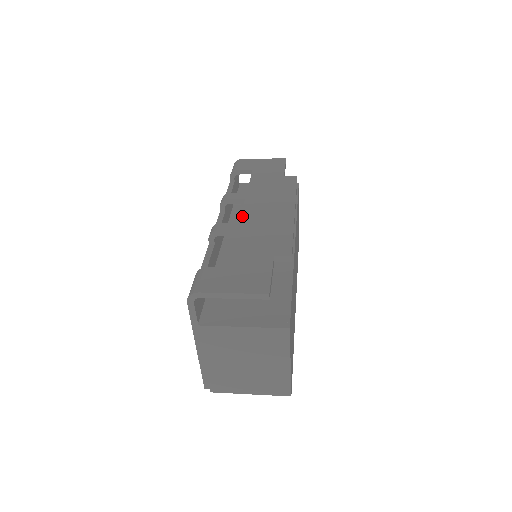
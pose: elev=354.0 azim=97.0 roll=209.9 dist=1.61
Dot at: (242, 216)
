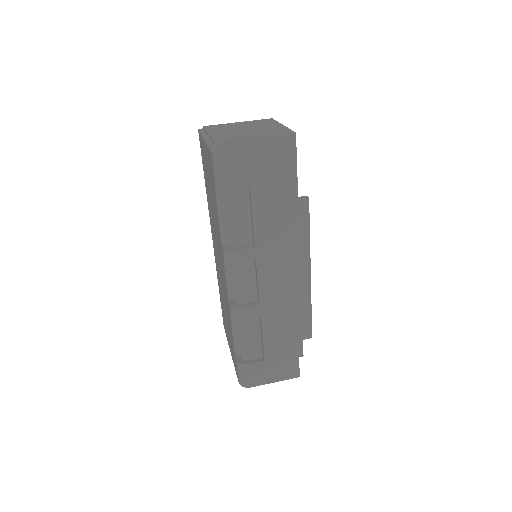
Dot at: (260, 293)
